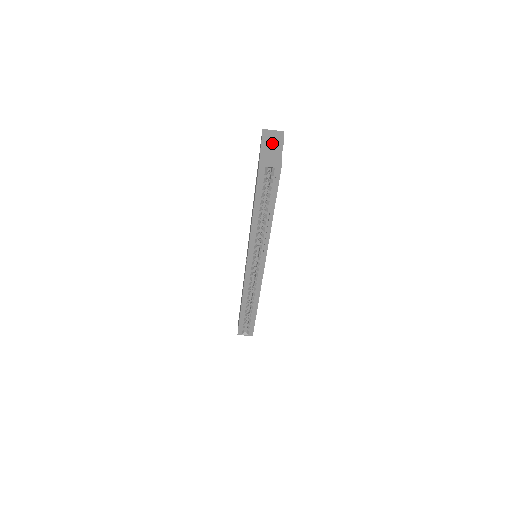
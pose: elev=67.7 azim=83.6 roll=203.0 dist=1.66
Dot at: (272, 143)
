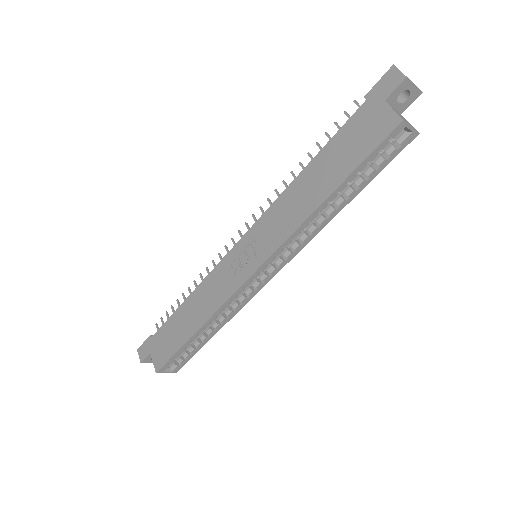
Dot at: occluded
